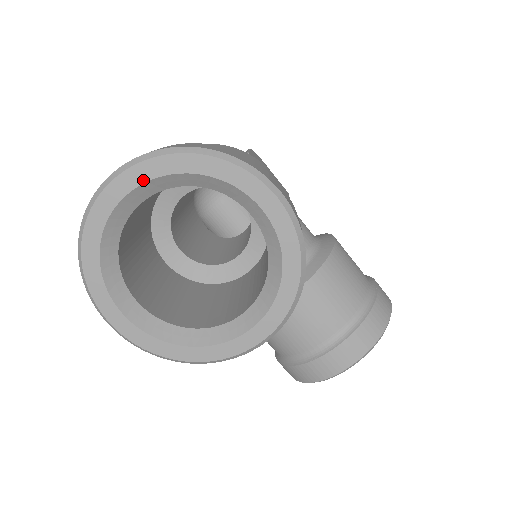
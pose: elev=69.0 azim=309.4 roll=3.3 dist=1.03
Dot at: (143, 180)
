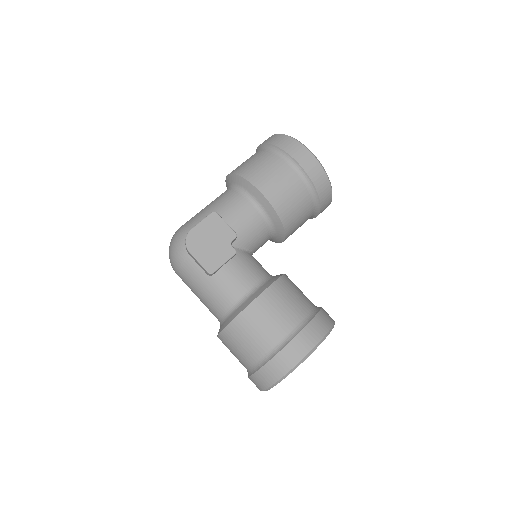
Dot at: occluded
